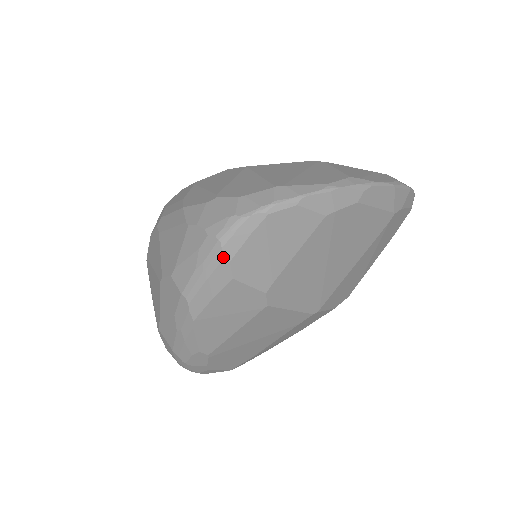
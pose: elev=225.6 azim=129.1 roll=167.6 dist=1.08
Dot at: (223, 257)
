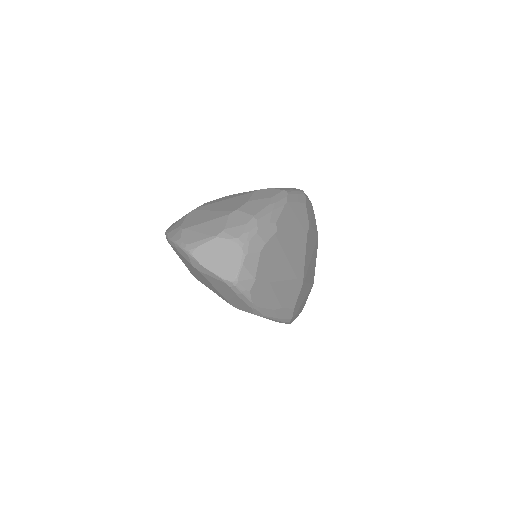
Dot at: (304, 194)
